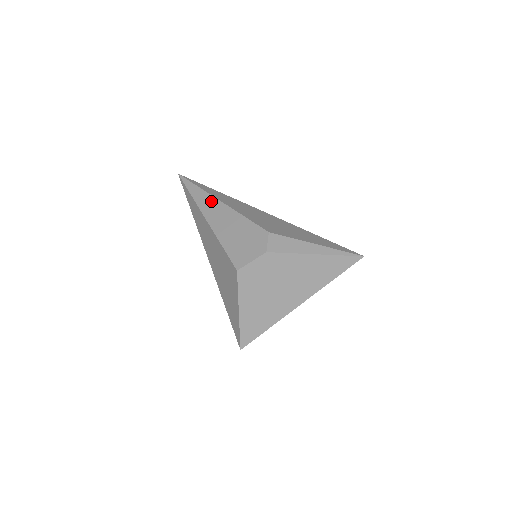
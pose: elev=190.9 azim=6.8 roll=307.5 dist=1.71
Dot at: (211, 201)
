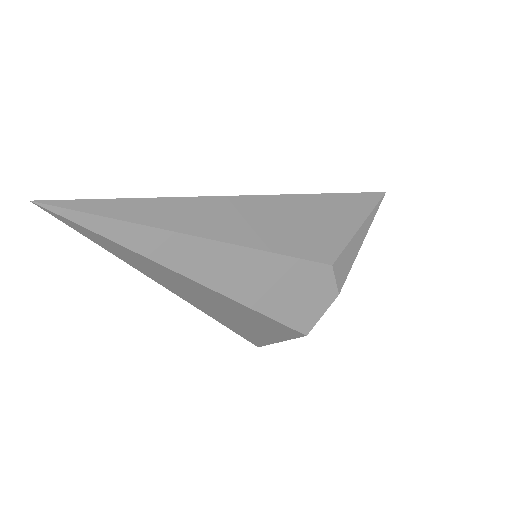
Dot at: (192, 247)
